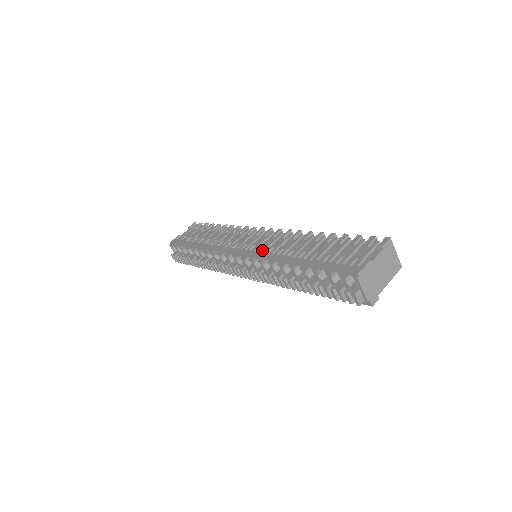
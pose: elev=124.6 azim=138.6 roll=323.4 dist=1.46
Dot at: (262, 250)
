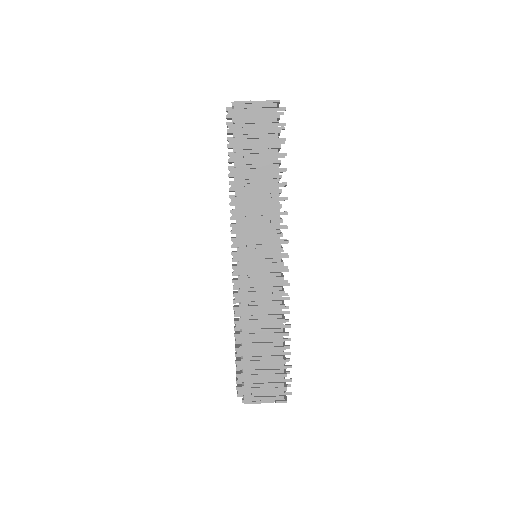
Dot at: (252, 282)
